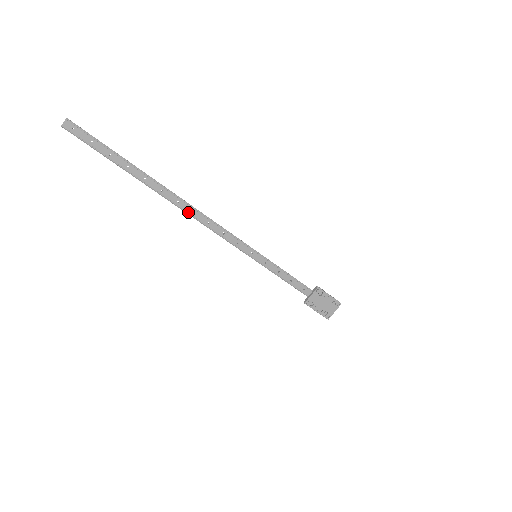
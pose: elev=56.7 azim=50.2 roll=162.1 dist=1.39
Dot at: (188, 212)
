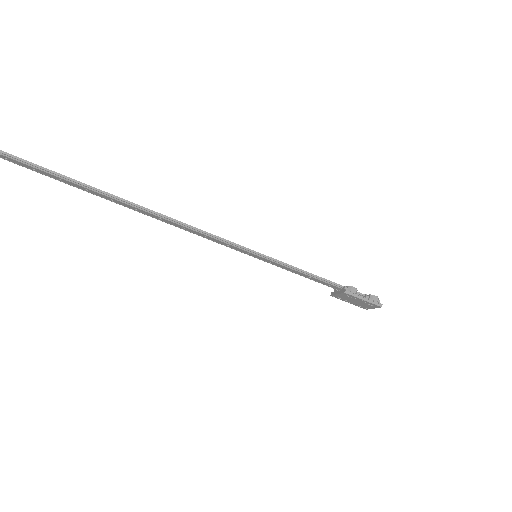
Dot at: (154, 217)
